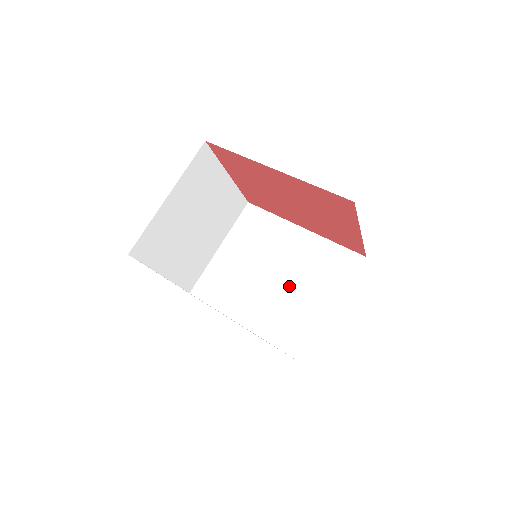
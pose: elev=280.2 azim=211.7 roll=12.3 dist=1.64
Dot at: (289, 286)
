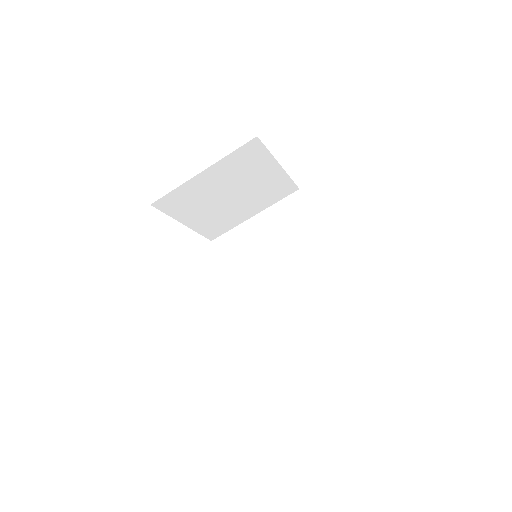
Dot at: (284, 287)
